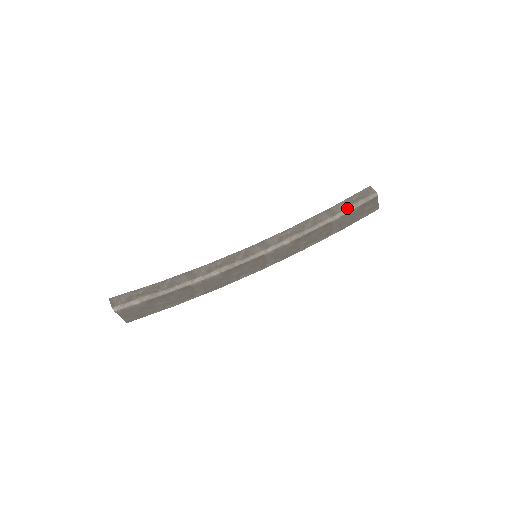
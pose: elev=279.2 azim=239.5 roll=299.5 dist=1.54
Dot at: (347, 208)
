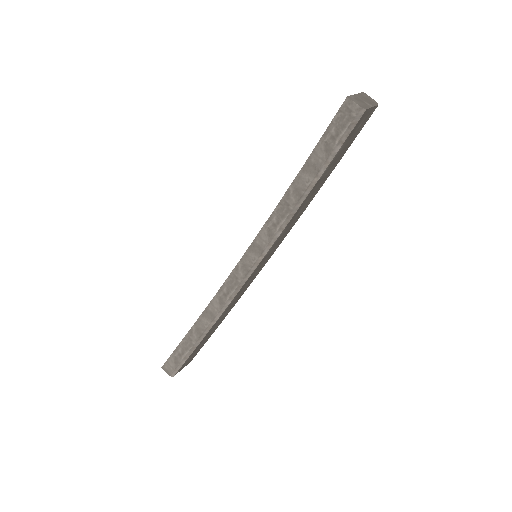
Dot at: (329, 154)
